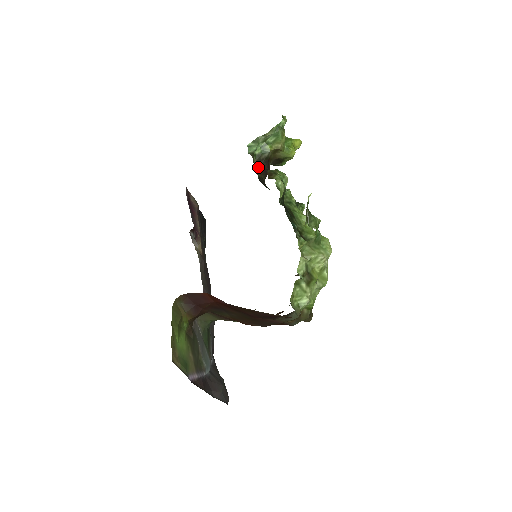
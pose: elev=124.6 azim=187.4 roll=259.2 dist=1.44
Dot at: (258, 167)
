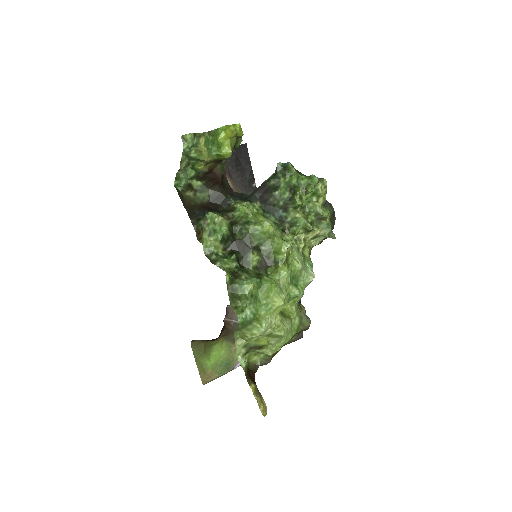
Dot at: (205, 184)
